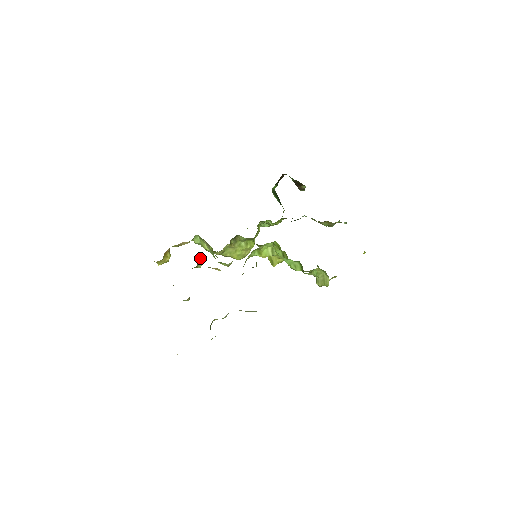
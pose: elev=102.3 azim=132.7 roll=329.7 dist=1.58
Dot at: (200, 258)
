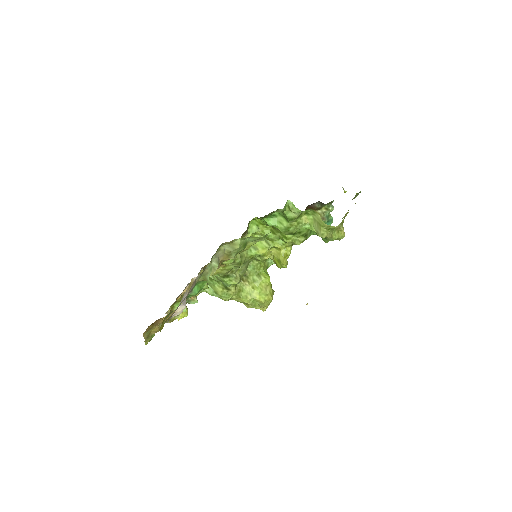
Dot at: occluded
